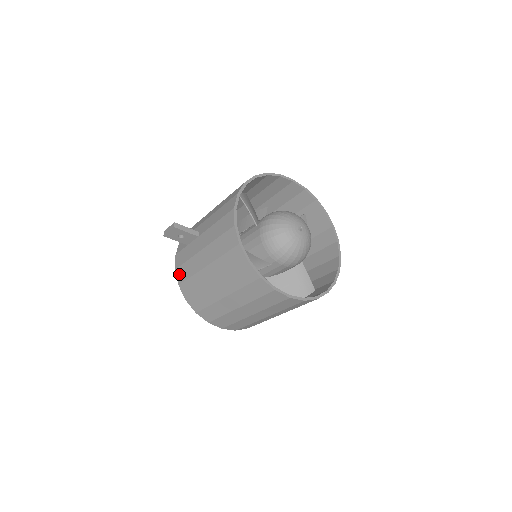
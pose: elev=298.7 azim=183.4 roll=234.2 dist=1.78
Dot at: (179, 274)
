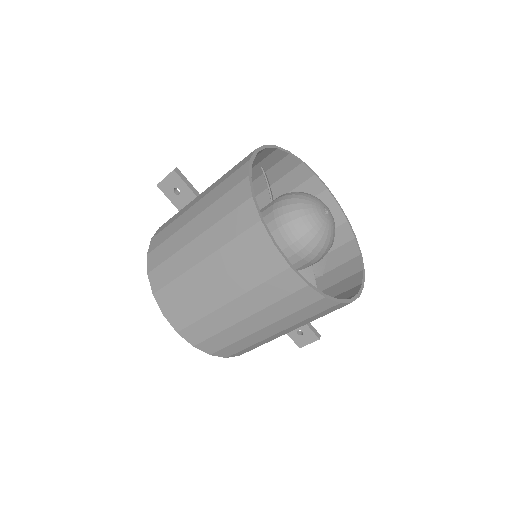
Dot at: (154, 241)
